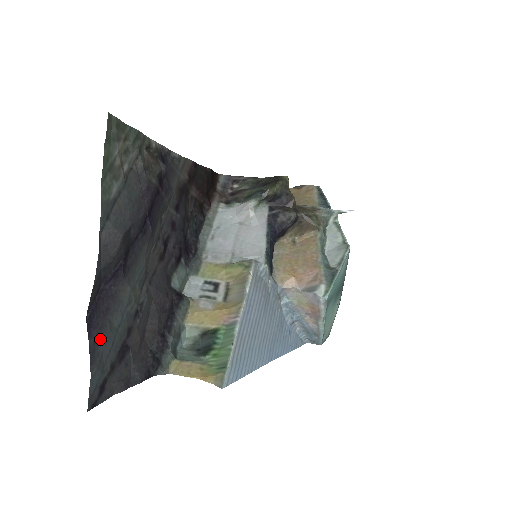
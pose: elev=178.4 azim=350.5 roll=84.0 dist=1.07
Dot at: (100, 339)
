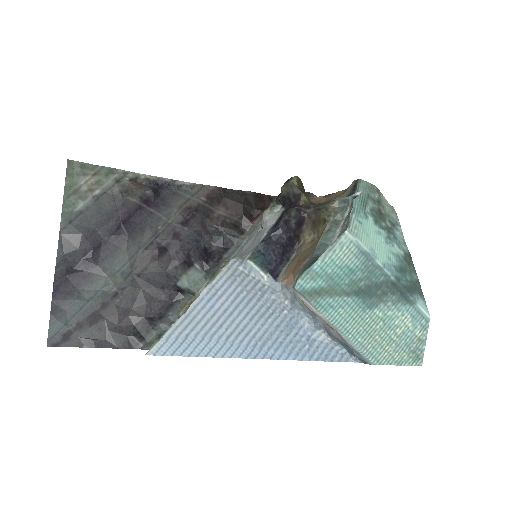
Dot at: (65, 301)
